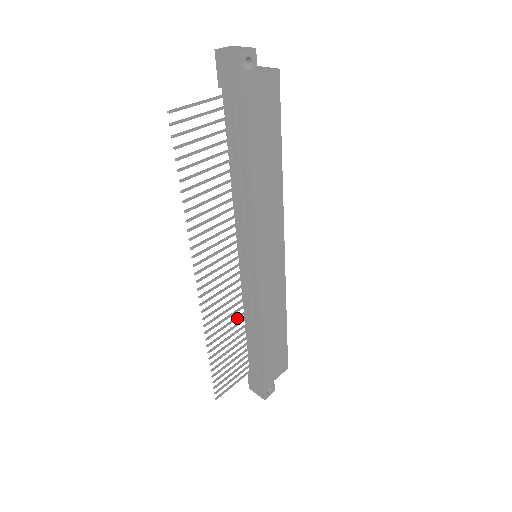
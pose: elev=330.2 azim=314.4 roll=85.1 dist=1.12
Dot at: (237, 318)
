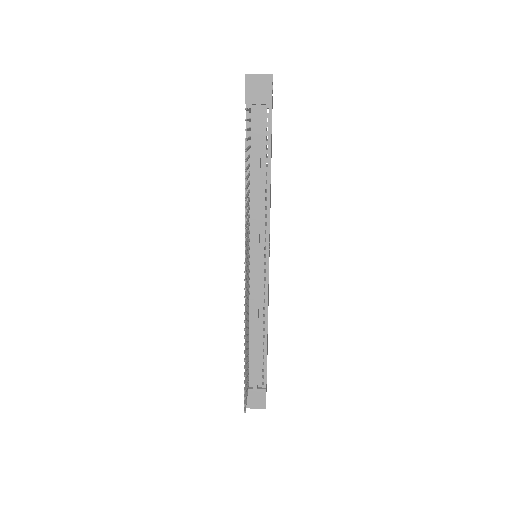
Dot at: (248, 320)
